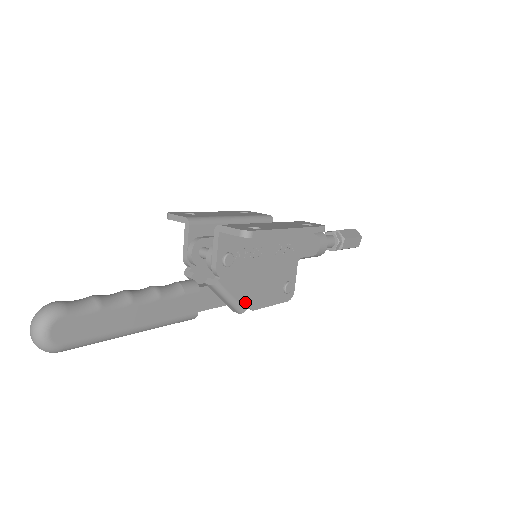
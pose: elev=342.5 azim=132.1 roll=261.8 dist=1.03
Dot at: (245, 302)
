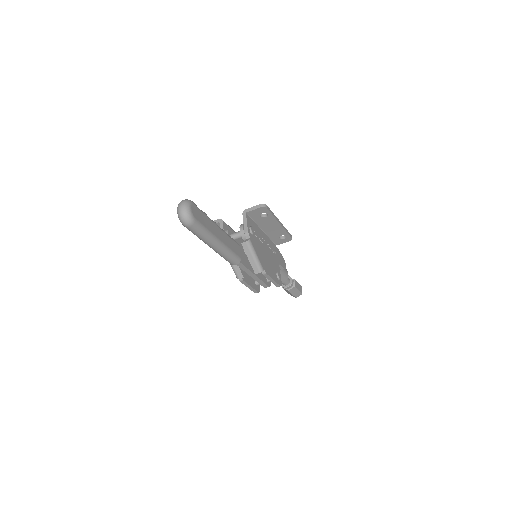
Dot at: (262, 264)
